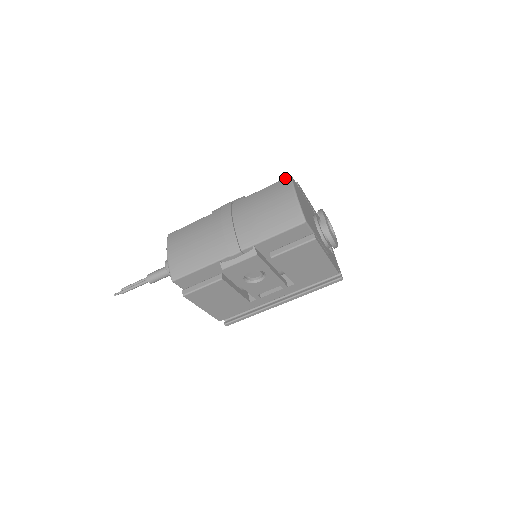
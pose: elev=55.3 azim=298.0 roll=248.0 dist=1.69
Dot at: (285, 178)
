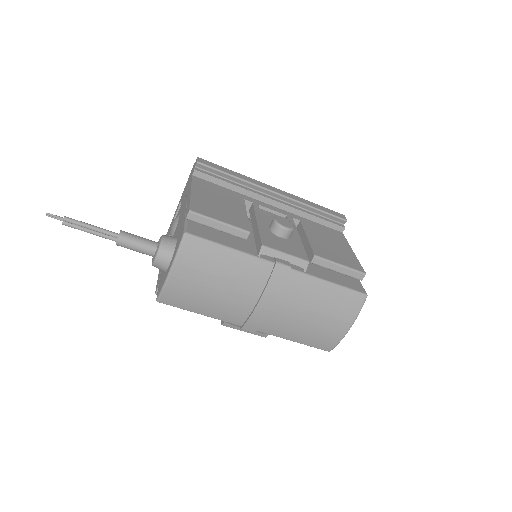
Dot at: (361, 295)
